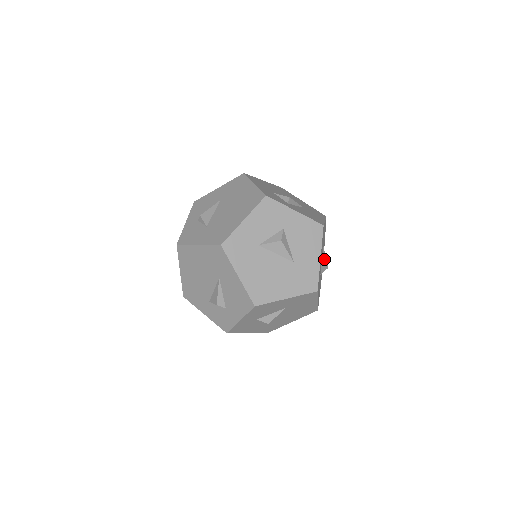
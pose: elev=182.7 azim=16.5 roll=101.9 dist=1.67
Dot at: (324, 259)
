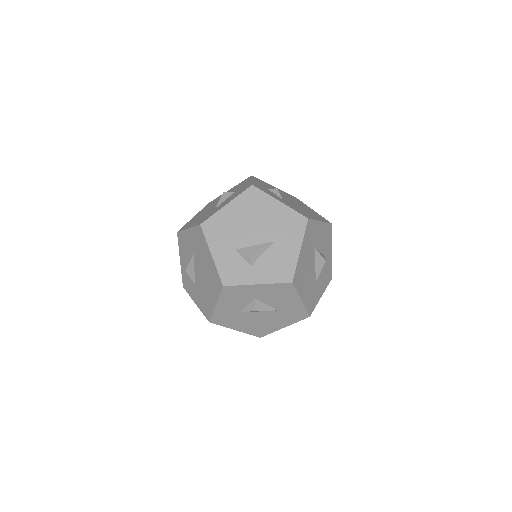
Dot at: (318, 259)
